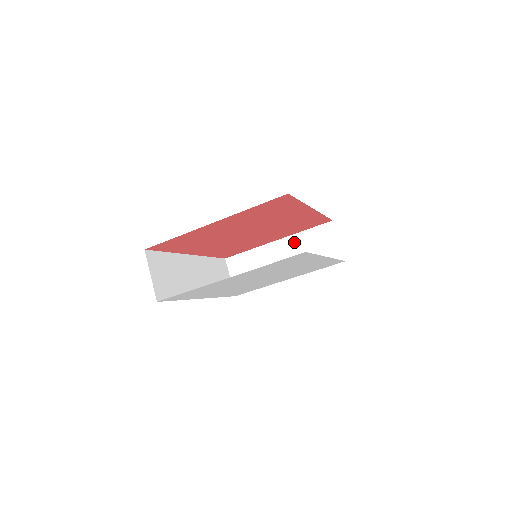
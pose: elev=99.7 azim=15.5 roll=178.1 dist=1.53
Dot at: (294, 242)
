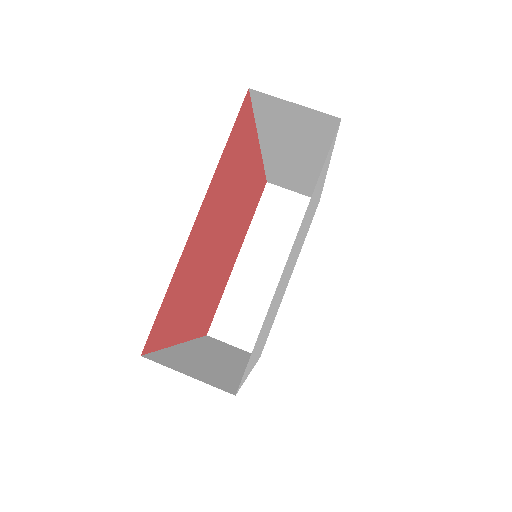
Dot at: (255, 239)
